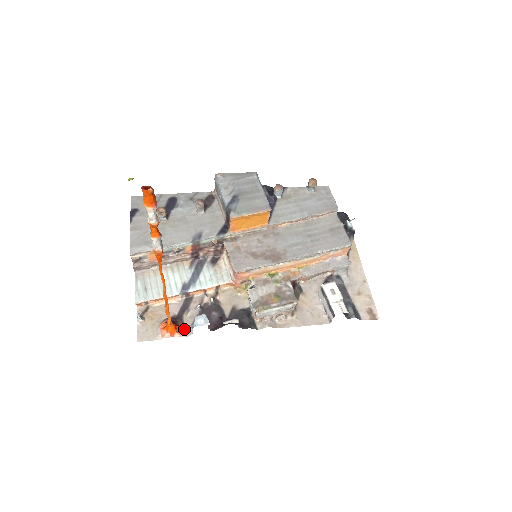
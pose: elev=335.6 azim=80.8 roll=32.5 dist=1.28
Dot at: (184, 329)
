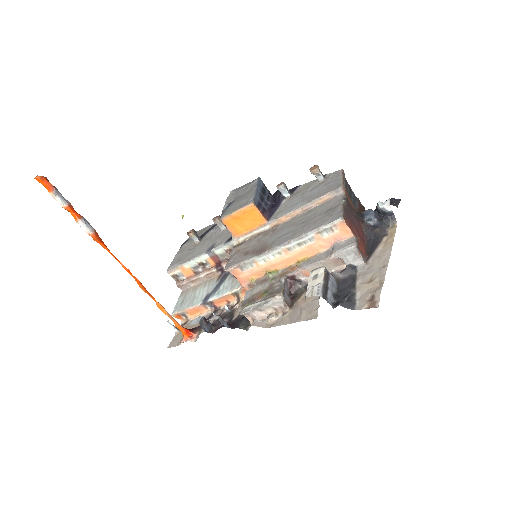
Dot at: (198, 335)
